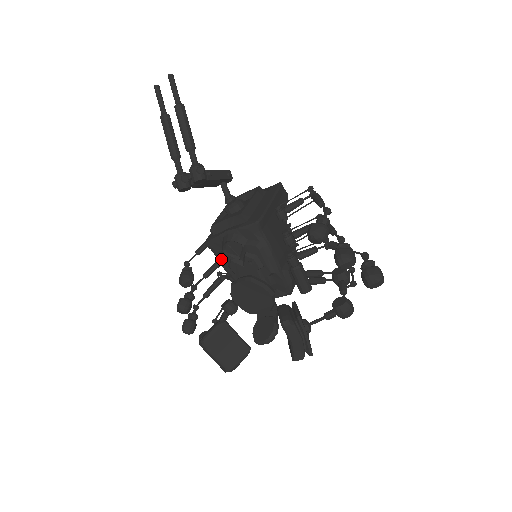
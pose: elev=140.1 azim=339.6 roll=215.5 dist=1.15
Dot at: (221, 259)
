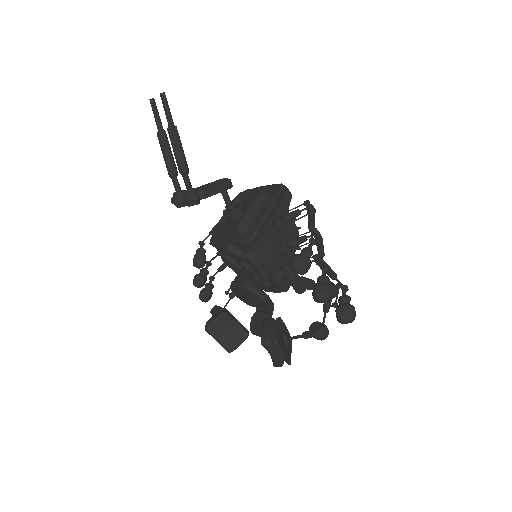
Dot at: (223, 259)
